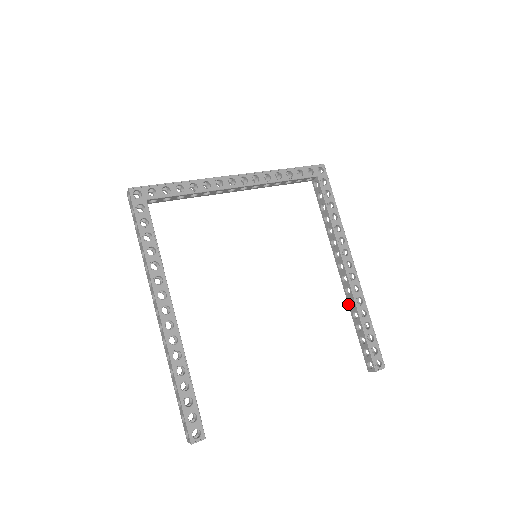
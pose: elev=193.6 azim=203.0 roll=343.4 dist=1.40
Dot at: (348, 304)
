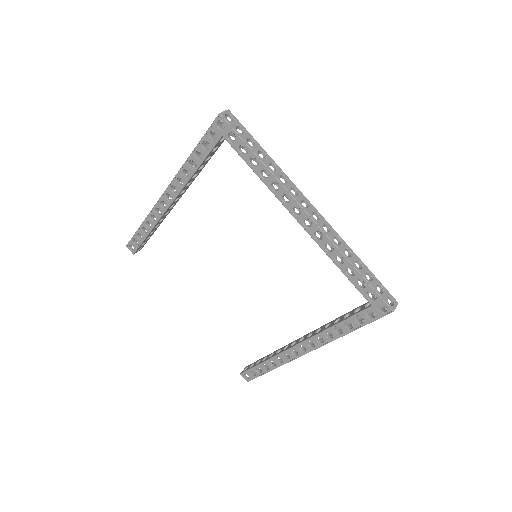
Dot at: (281, 348)
